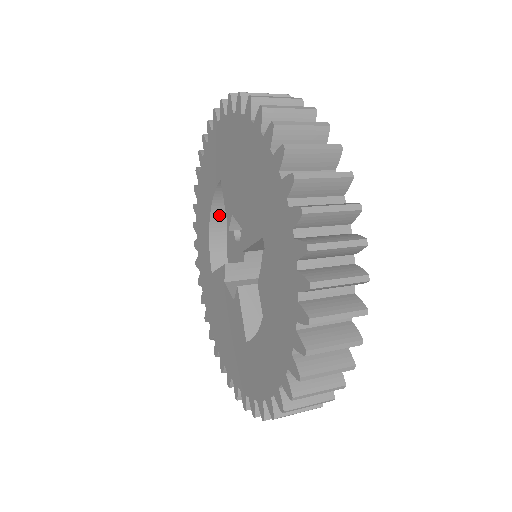
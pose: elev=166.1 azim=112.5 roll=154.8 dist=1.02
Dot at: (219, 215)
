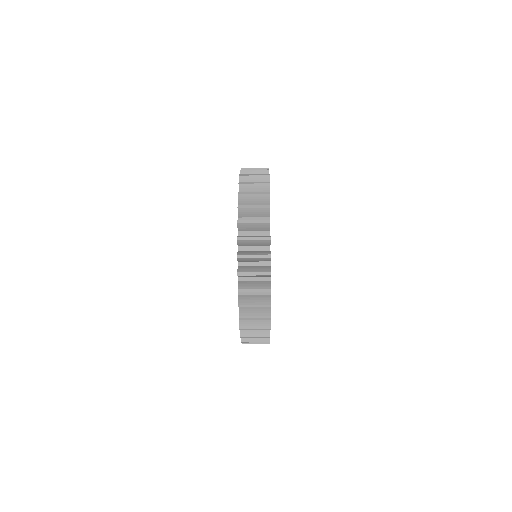
Dot at: occluded
